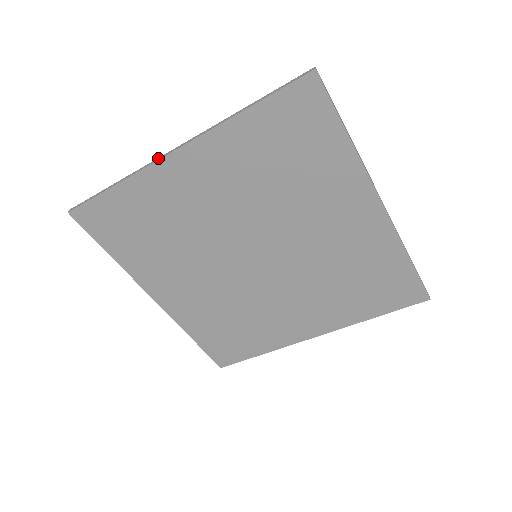
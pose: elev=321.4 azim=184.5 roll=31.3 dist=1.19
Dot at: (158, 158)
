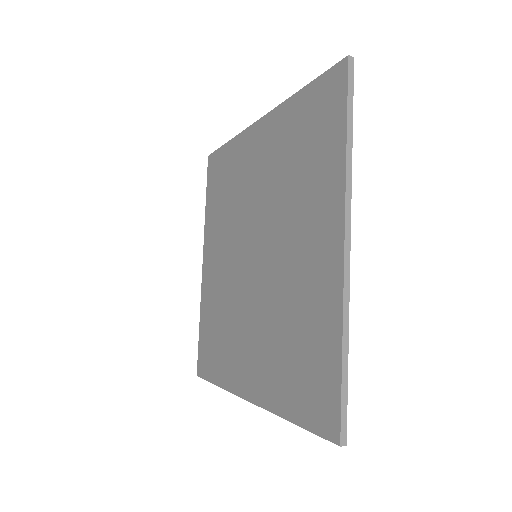
Dot at: occluded
